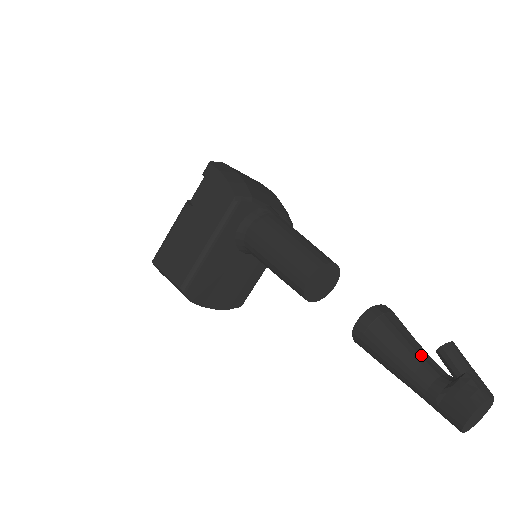
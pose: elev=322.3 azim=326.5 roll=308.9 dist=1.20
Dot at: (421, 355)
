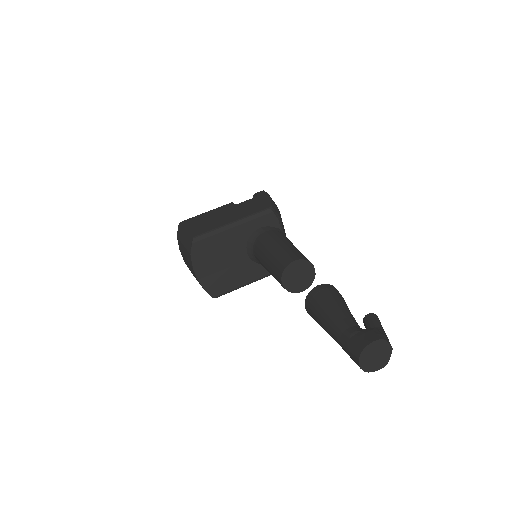
Dot at: (352, 316)
